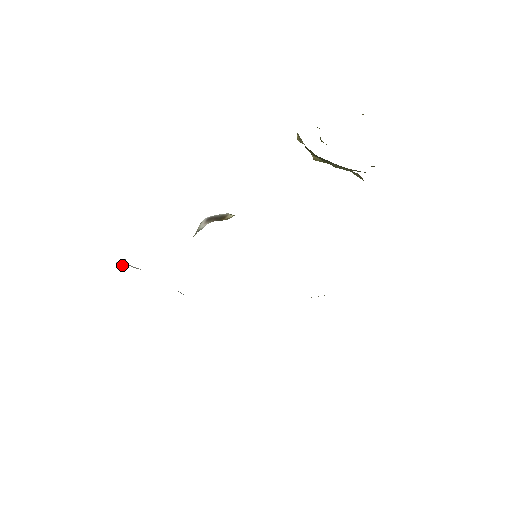
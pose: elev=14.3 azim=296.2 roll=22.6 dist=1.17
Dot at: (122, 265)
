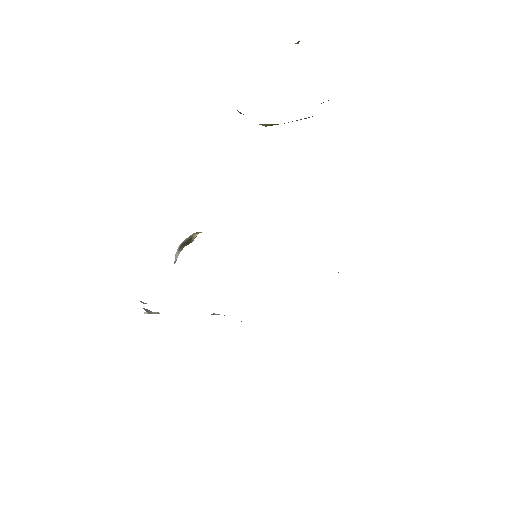
Dot at: occluded
